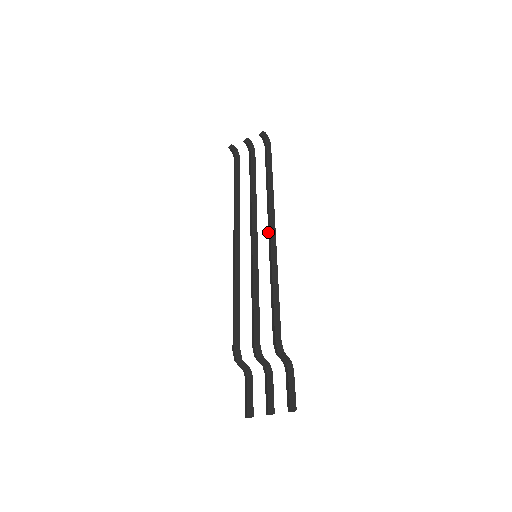
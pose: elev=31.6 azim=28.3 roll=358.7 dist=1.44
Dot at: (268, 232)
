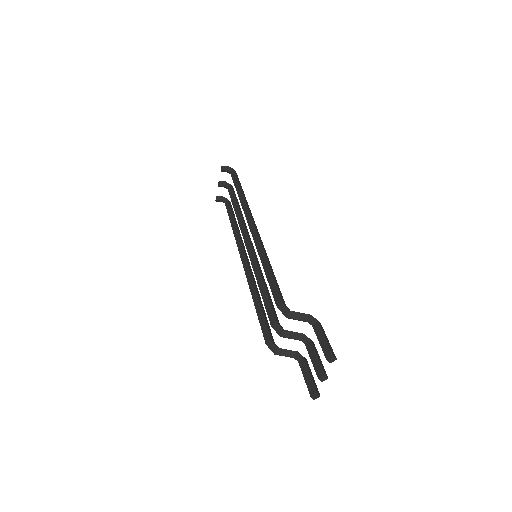
Dot at: occluded
